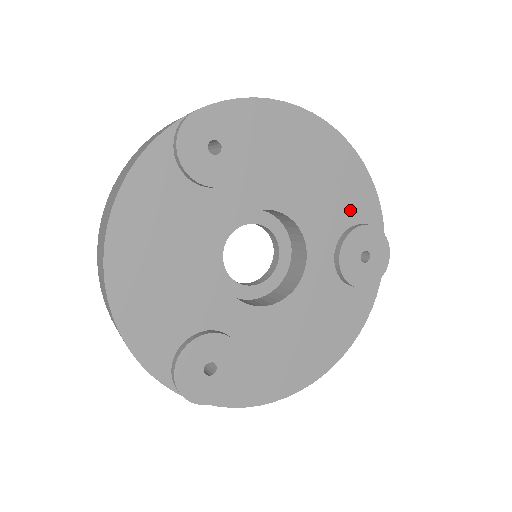
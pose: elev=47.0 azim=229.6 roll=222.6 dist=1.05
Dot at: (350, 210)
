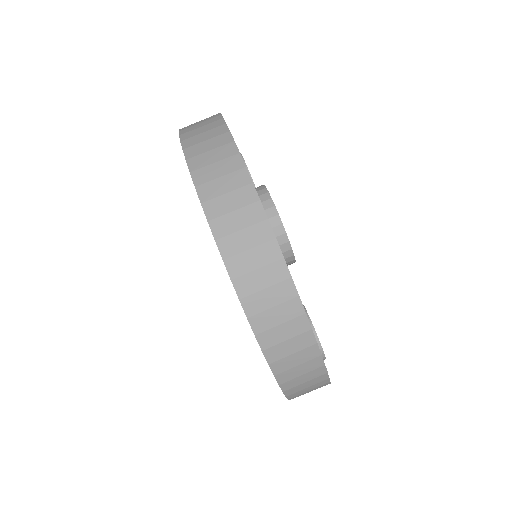
Dot at: occluded
